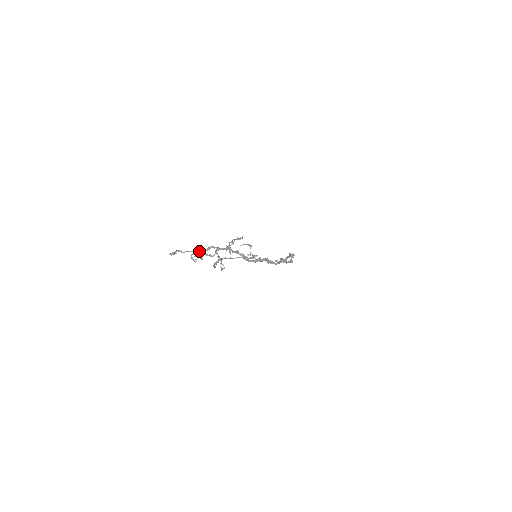
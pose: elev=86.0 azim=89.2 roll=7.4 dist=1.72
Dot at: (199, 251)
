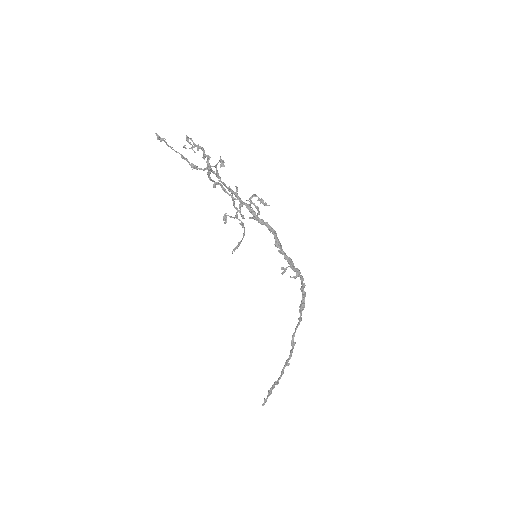
Dot at: (193, 165)
